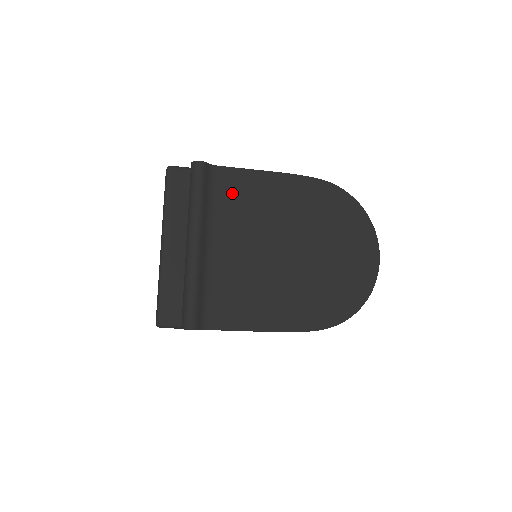
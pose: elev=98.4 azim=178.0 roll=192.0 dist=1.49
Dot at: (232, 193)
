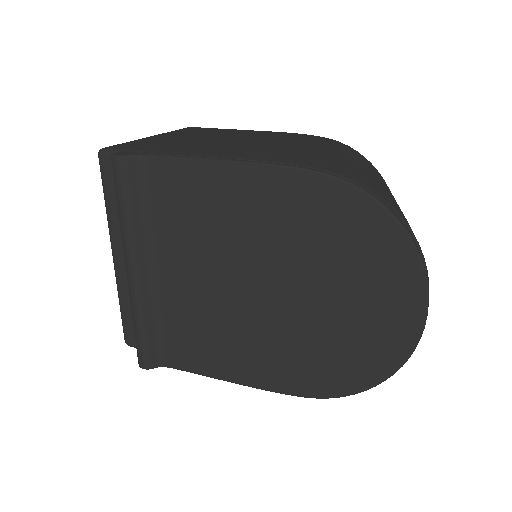
Dot at: (174, 199)
